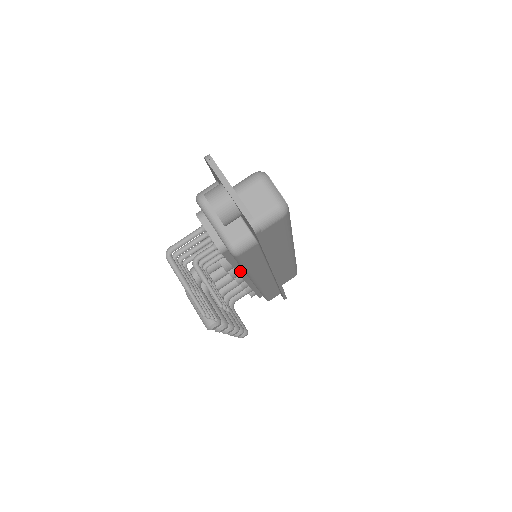
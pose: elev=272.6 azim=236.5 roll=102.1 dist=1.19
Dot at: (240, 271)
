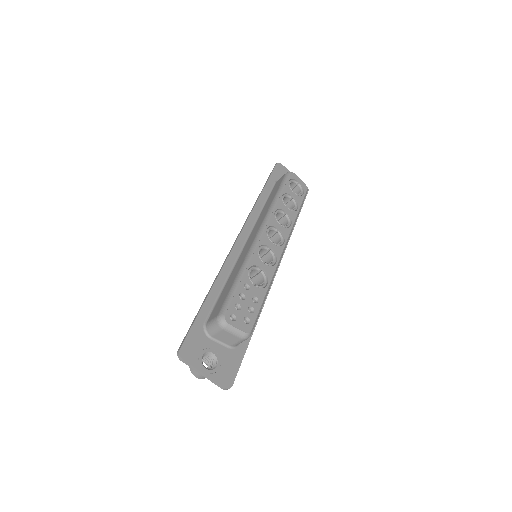
Dot at: occluded
